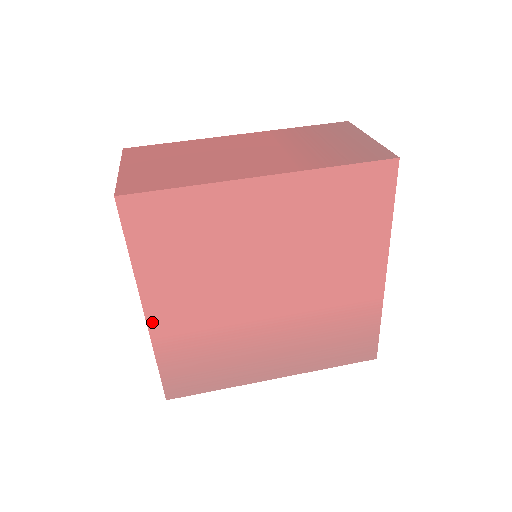
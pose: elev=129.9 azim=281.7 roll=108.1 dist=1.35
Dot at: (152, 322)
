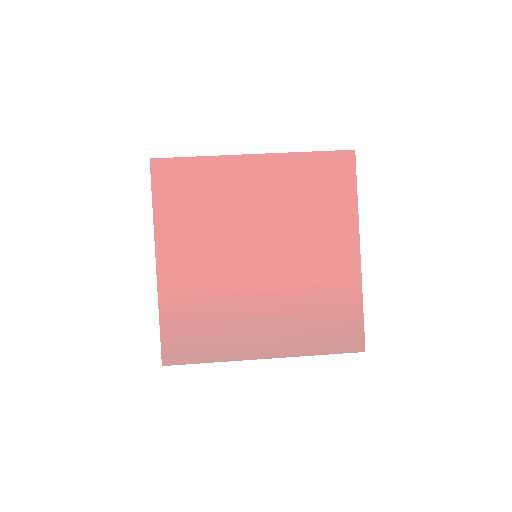
Dot at: (161, 272)
